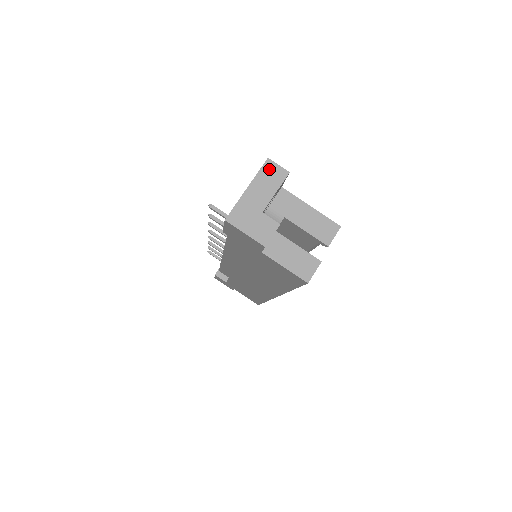
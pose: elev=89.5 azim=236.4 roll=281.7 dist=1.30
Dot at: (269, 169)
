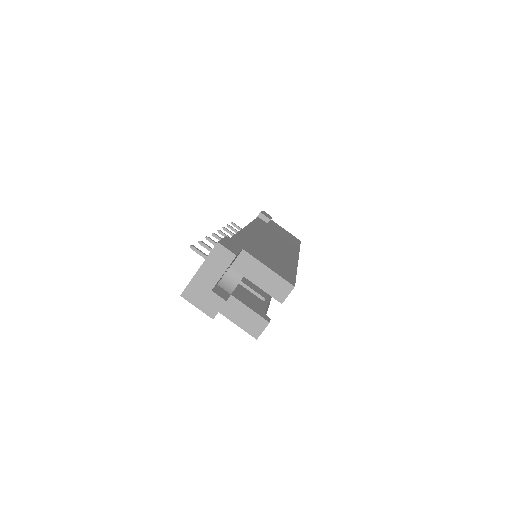
Dot at: (218, 252)
